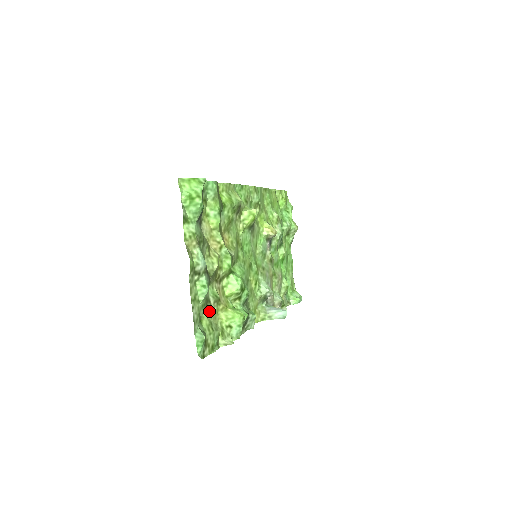
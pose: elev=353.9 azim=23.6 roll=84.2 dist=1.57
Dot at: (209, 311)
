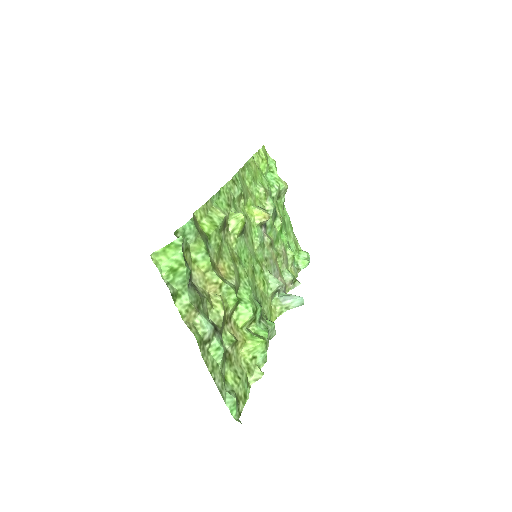
Dot at: (230, 361)
